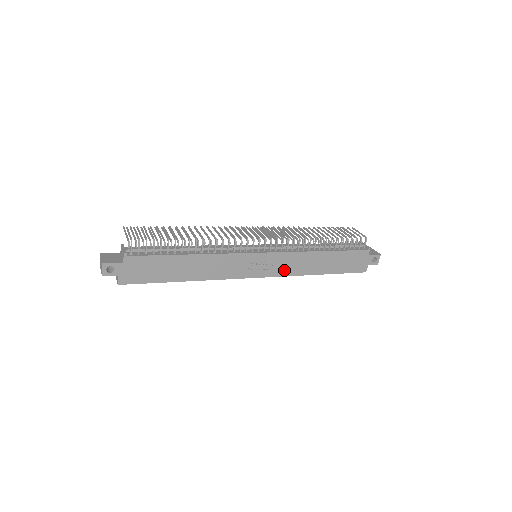
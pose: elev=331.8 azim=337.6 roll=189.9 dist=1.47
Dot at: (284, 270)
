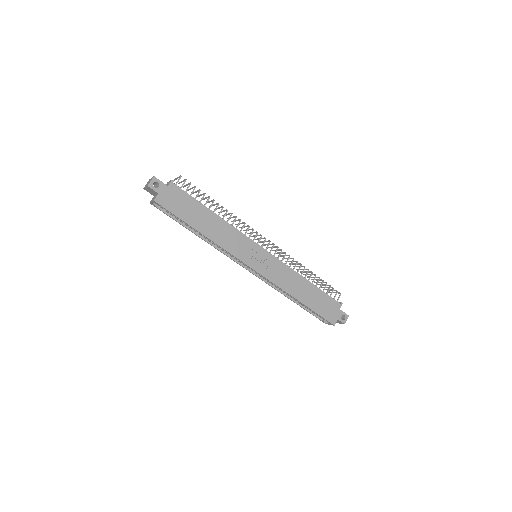
Dot at: (274, 277)
